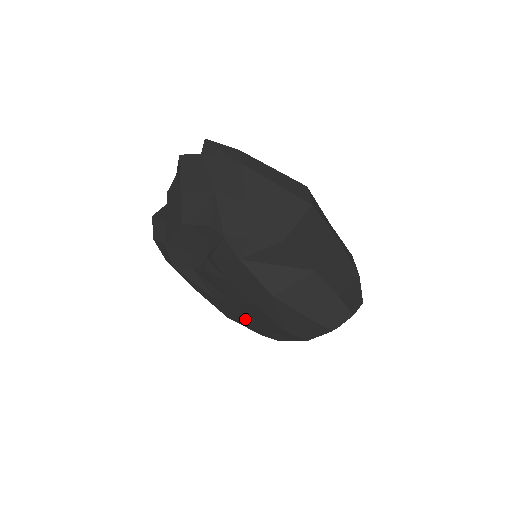
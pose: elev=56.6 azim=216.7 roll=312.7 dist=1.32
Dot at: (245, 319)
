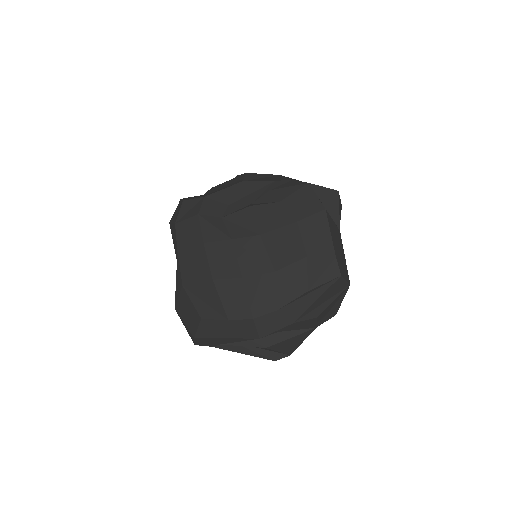
Dot at: (250, 265)
